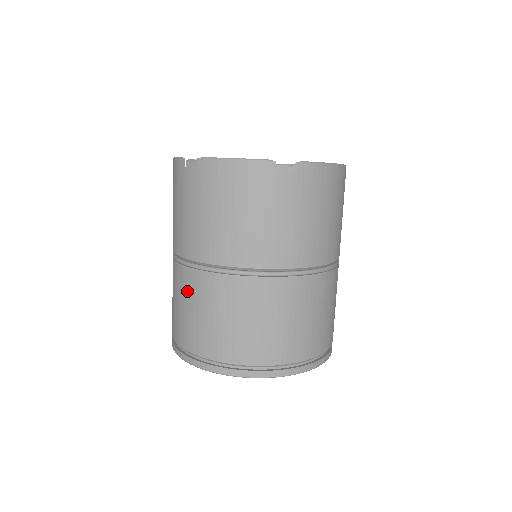
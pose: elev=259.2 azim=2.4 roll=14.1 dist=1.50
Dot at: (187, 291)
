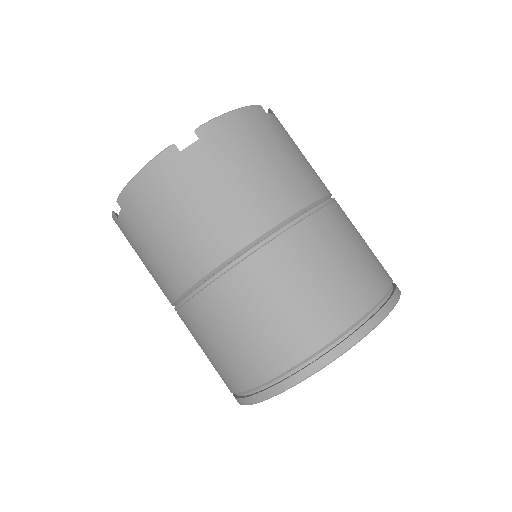
Dot at: (278, 276)
